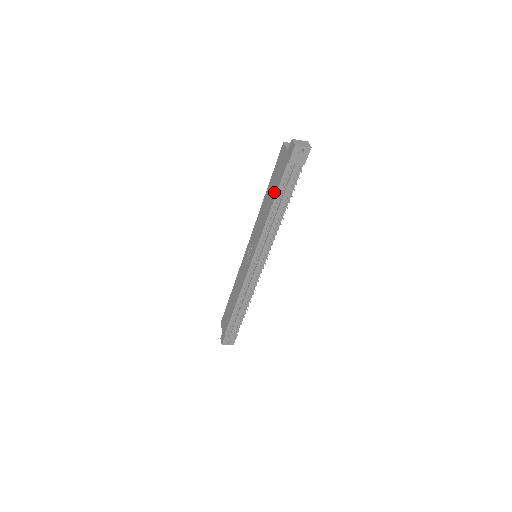
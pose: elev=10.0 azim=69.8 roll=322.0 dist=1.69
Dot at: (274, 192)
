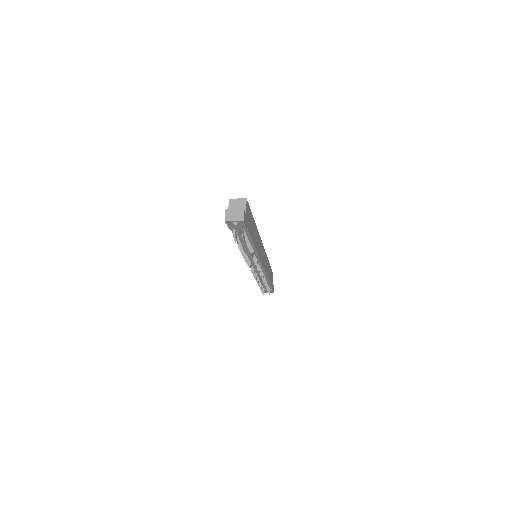
Dot at: occluded
